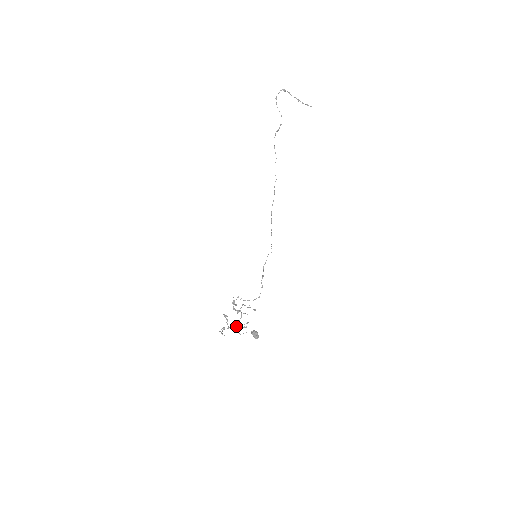
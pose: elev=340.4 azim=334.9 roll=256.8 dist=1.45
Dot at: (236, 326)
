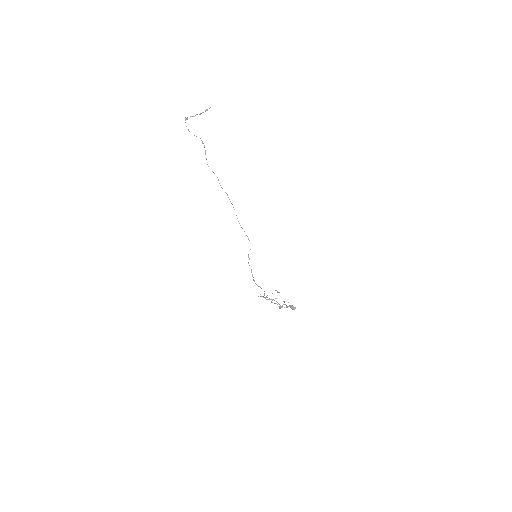
Dot at: occluded
